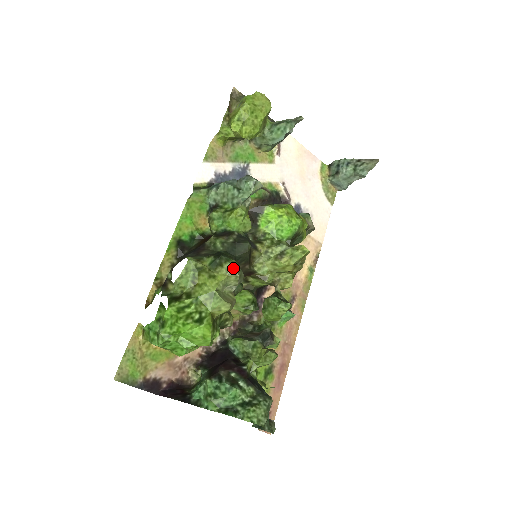
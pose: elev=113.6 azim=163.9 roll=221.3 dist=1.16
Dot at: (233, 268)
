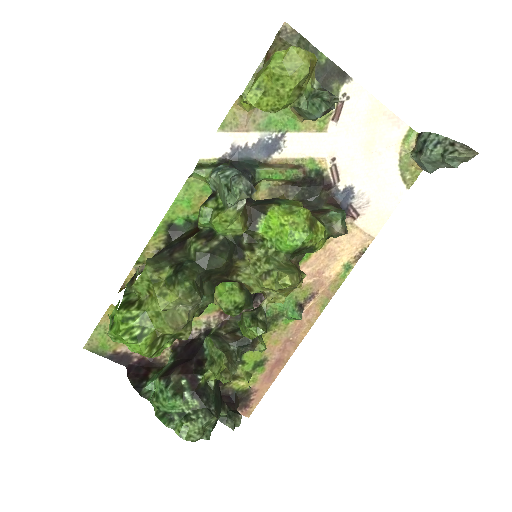
Dot at: (184, 293)
